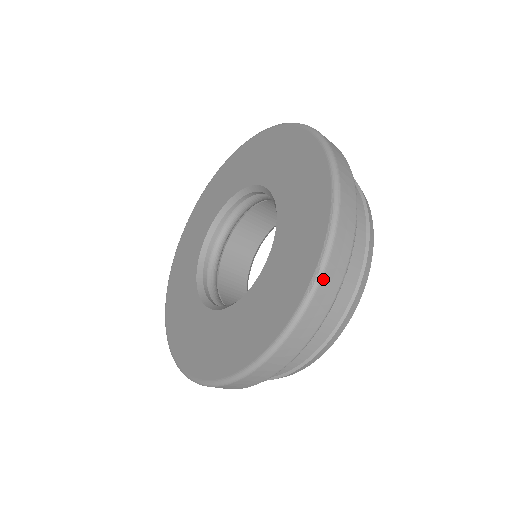
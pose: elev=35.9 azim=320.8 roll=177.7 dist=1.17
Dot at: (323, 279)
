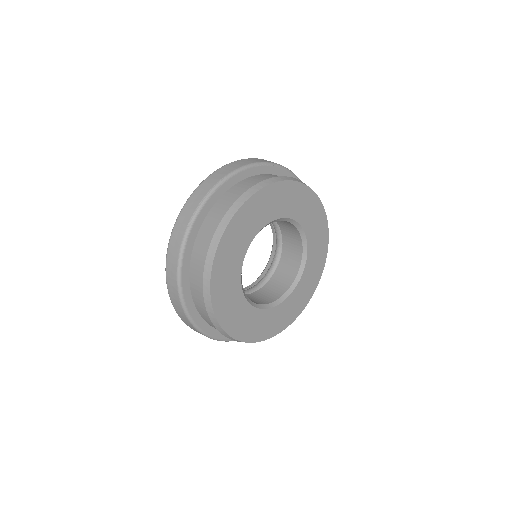
Dot at: (180, 215)
